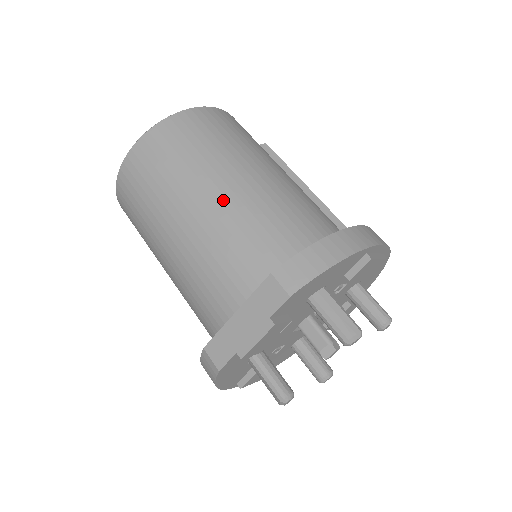
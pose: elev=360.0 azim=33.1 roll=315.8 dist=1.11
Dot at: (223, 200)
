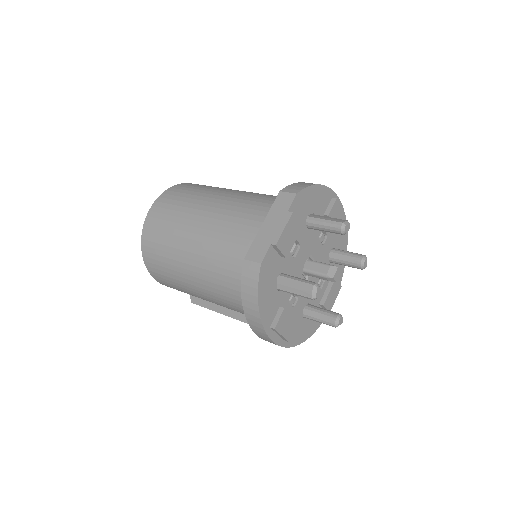
Dot at: (231, 196)
